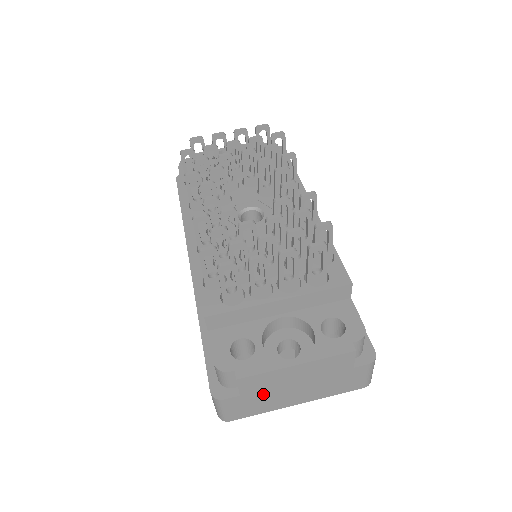
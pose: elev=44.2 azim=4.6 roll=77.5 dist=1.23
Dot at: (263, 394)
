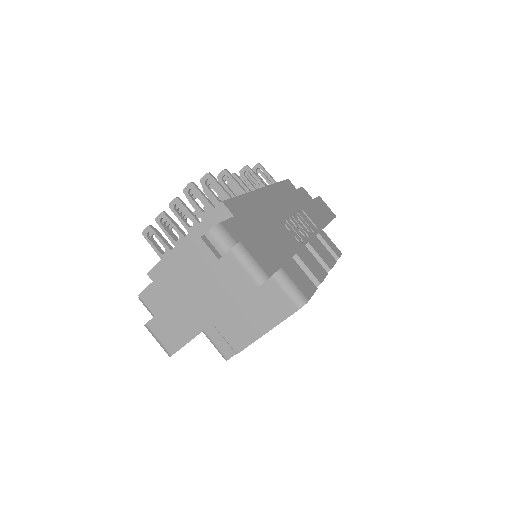
Dot at: (171, 312)
